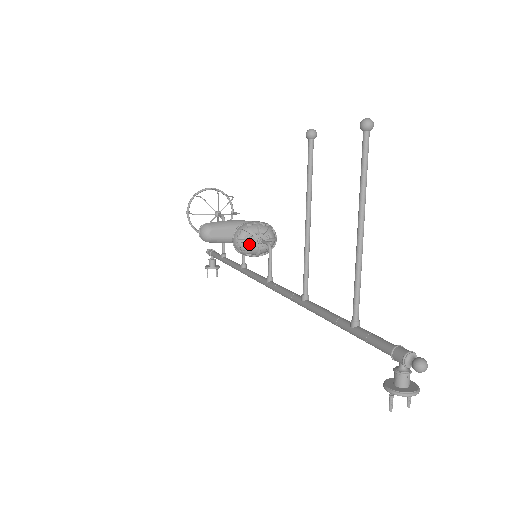
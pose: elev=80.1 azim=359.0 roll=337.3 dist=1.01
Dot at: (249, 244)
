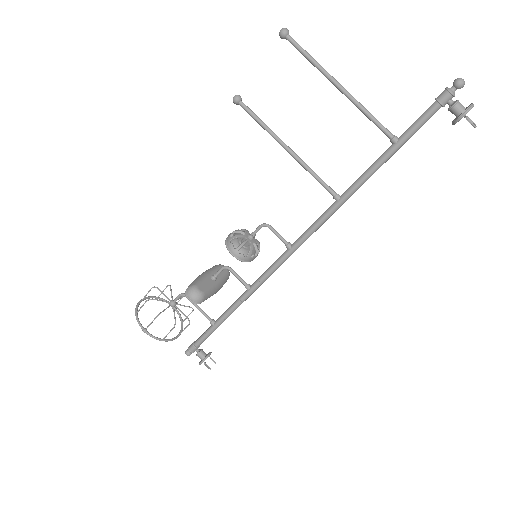
Dot at: (246, 247)
